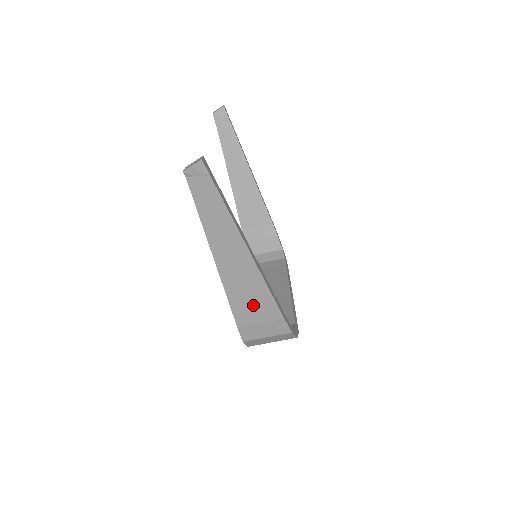
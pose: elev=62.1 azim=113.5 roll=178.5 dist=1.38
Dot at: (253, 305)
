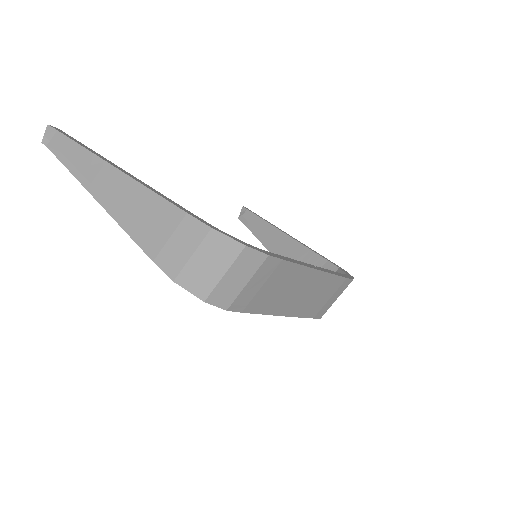
Dot at: (149, 221)
